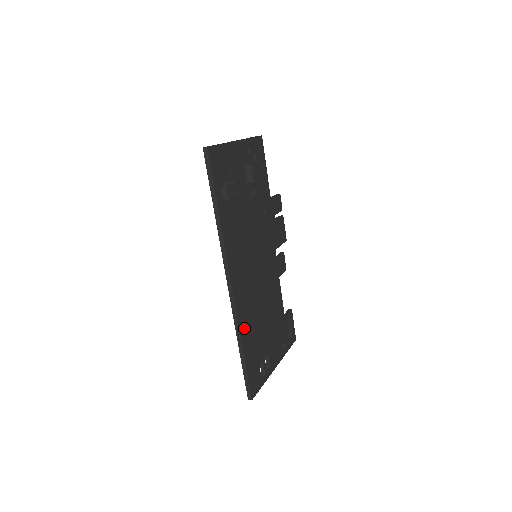
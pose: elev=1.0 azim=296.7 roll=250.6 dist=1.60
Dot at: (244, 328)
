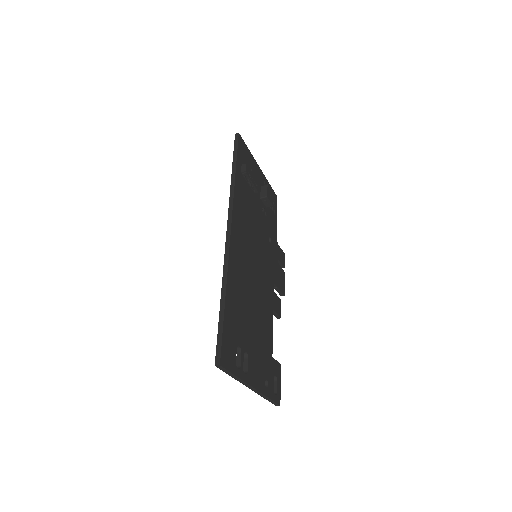
Dot at: (232, 283)
